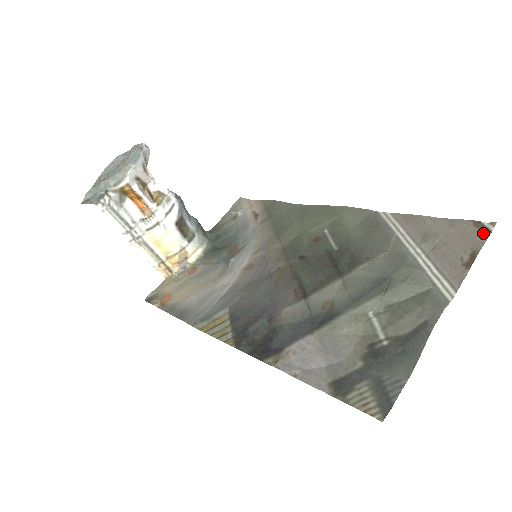
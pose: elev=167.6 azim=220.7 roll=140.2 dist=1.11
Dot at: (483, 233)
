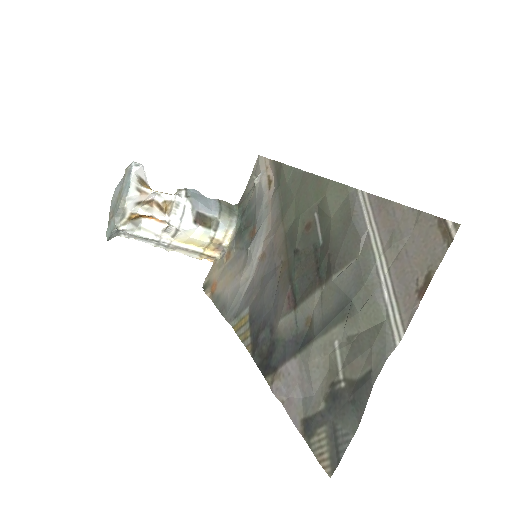
Dot at: (444, 242)
